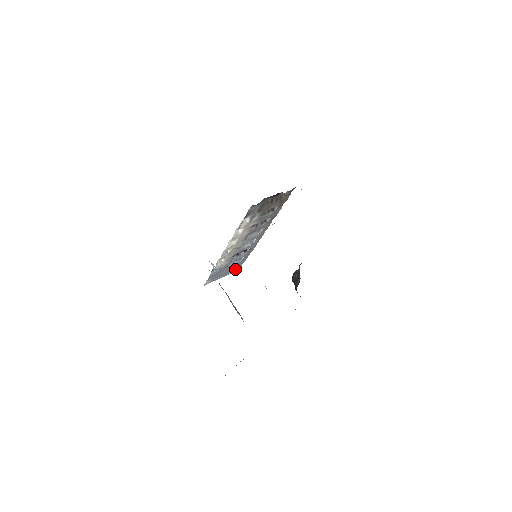
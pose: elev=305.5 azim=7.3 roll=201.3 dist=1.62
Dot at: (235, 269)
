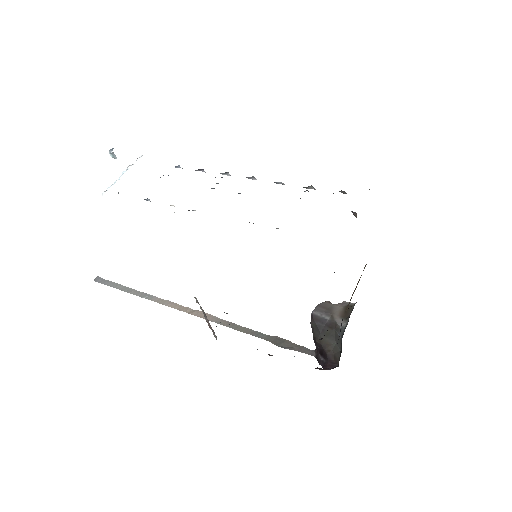
Dot at: occluded
